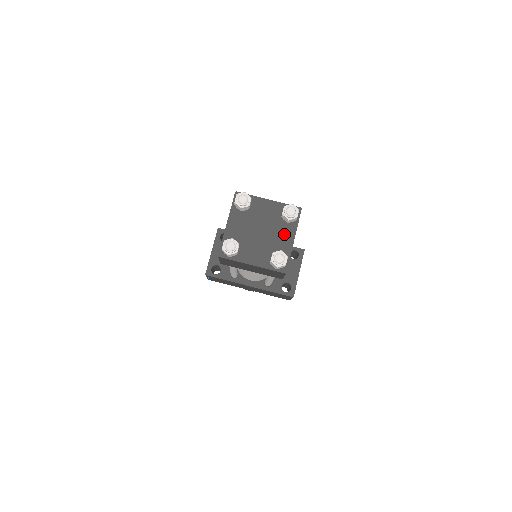
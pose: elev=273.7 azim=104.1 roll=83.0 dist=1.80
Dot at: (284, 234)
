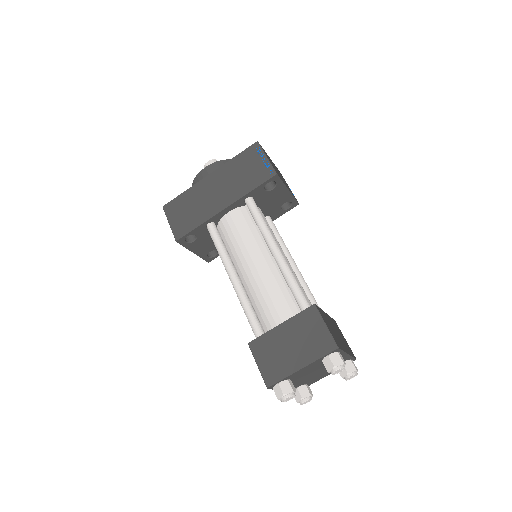
Dot at: occluded
